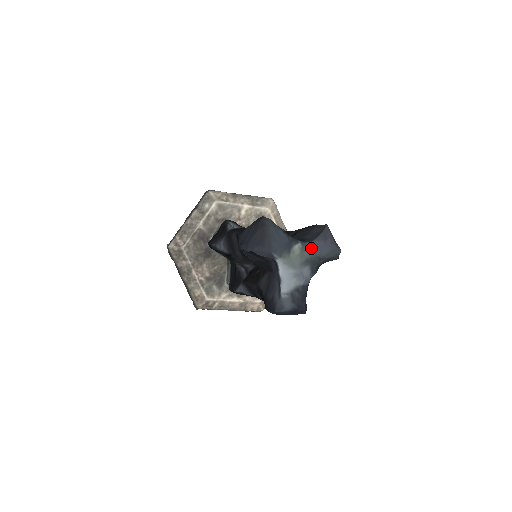
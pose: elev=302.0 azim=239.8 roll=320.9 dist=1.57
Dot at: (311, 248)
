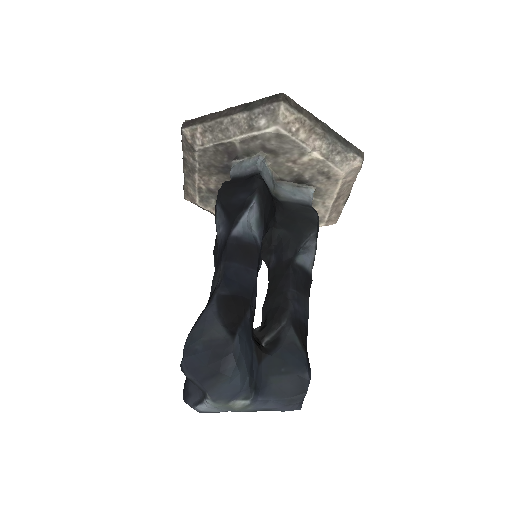
Dot at: (261, 405)
